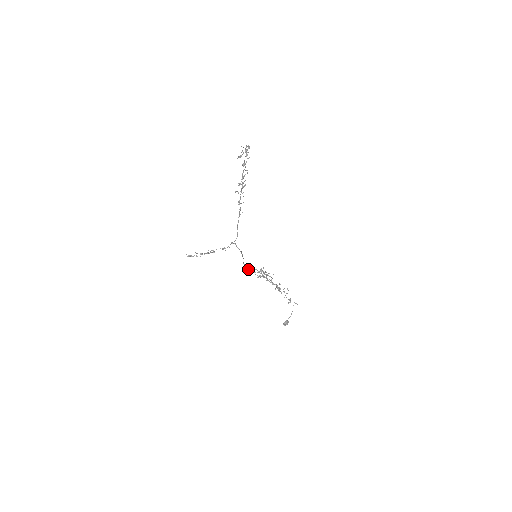
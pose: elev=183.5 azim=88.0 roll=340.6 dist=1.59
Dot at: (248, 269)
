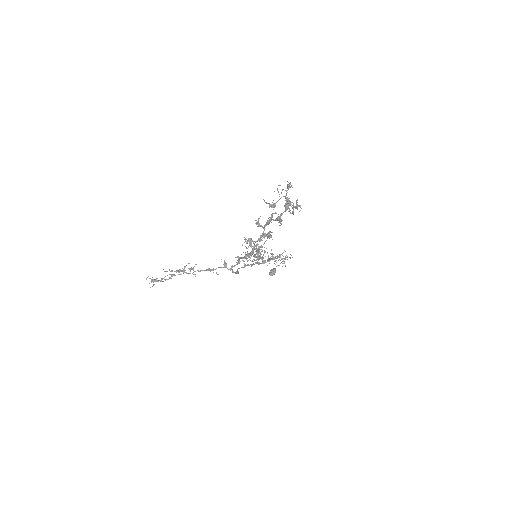
Dot at: occluded
